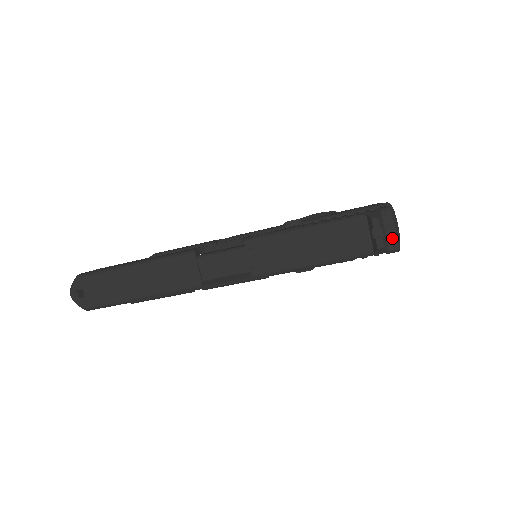
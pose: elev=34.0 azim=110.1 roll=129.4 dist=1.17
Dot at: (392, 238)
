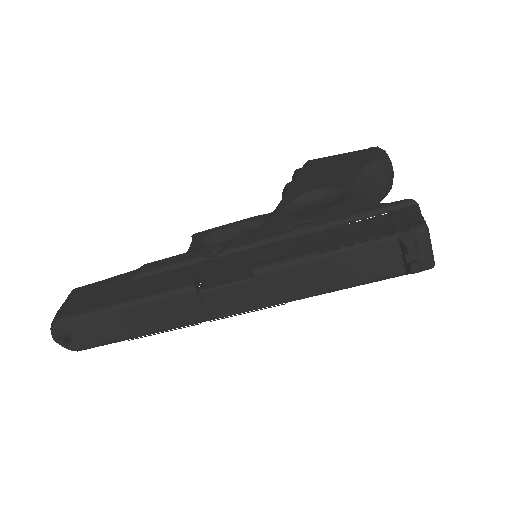
Dot at: (427, 258)
